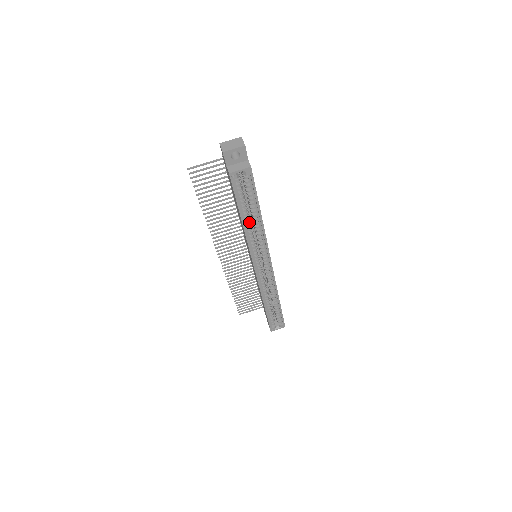
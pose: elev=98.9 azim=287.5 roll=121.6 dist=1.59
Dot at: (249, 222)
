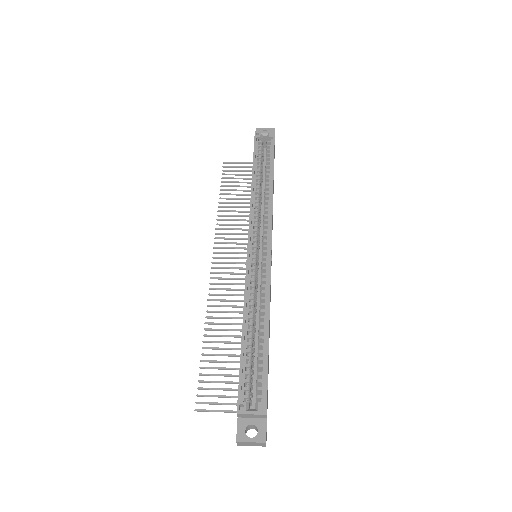
Dot at: (259, 184)
